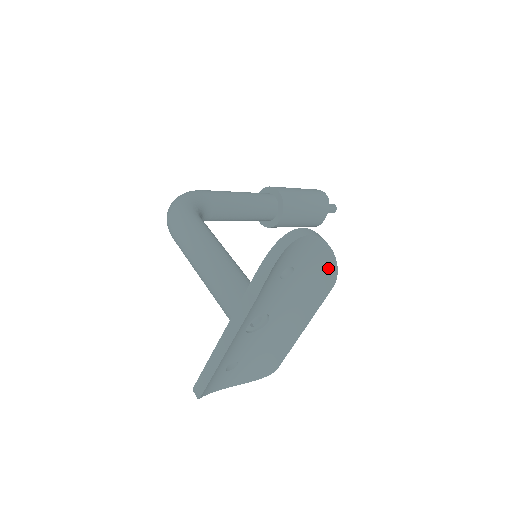
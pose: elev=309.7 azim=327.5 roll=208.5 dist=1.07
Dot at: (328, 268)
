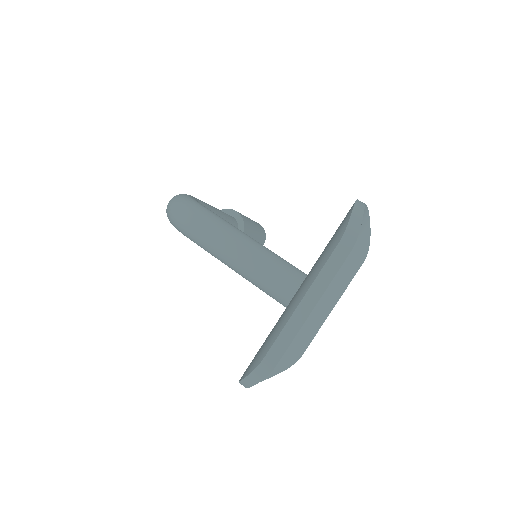
Dot at: (363, 244)
